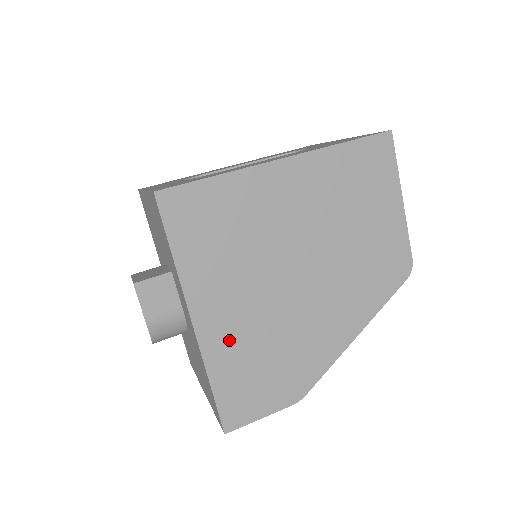
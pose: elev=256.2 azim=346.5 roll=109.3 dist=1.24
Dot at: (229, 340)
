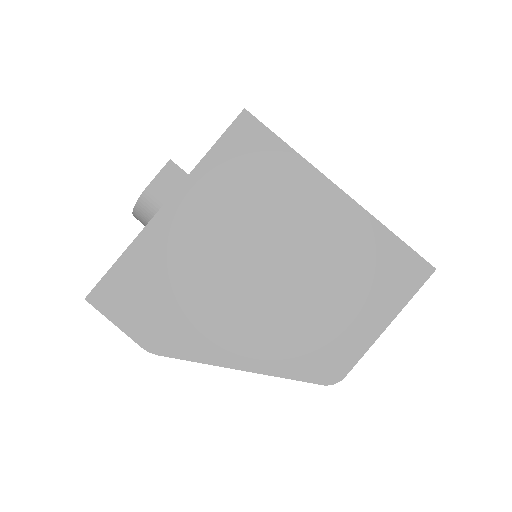
Dot at: (167, 246)
